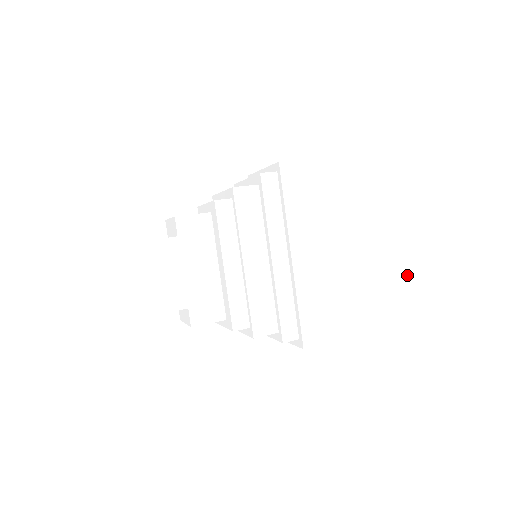
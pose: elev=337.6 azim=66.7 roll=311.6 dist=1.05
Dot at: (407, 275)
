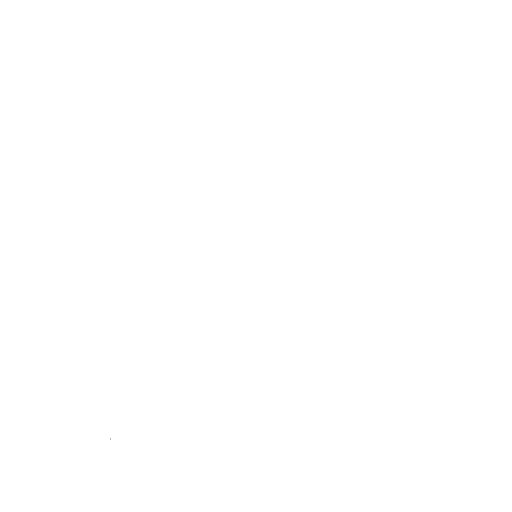
Dot at: (364, 169)
